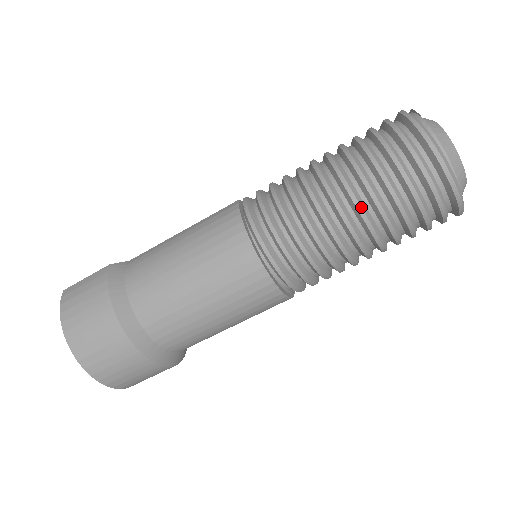
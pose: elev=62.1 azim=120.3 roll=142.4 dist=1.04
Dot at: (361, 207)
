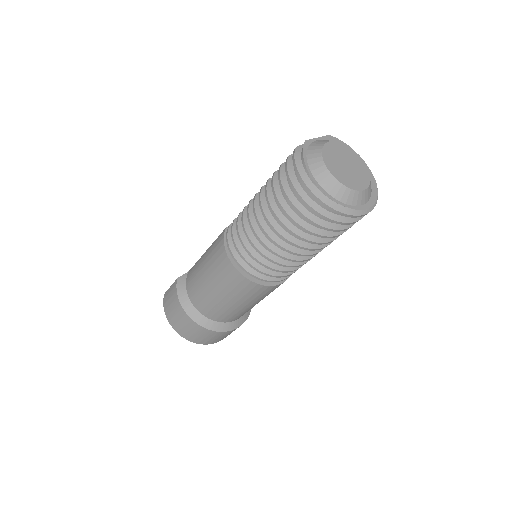
Dot at: (281, 235)
